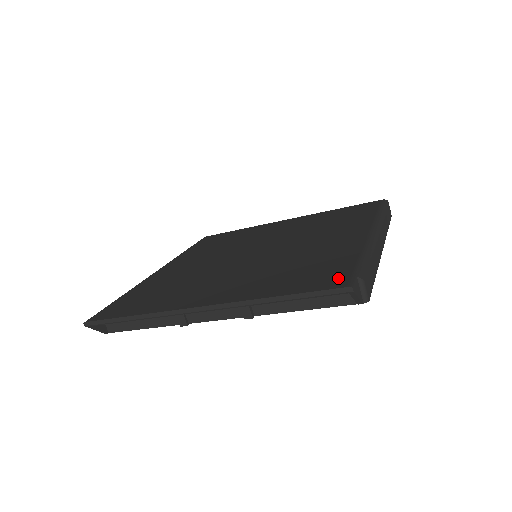
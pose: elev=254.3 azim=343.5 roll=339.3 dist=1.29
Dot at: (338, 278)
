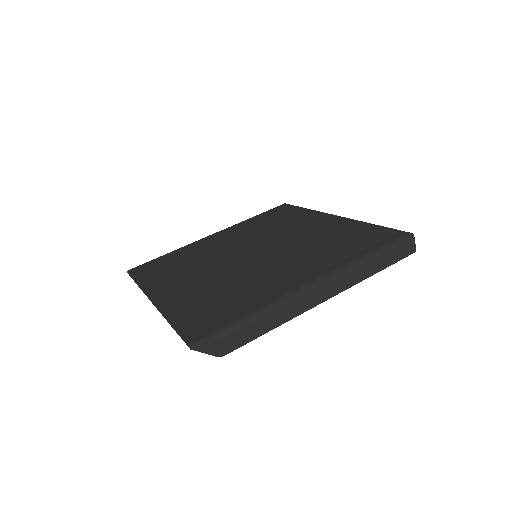
Dot at: (203, 330)
